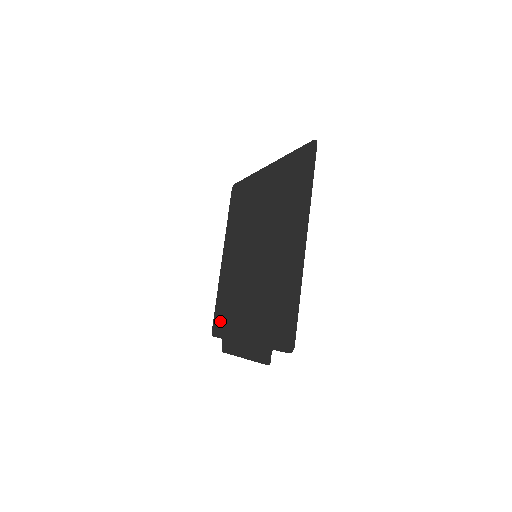
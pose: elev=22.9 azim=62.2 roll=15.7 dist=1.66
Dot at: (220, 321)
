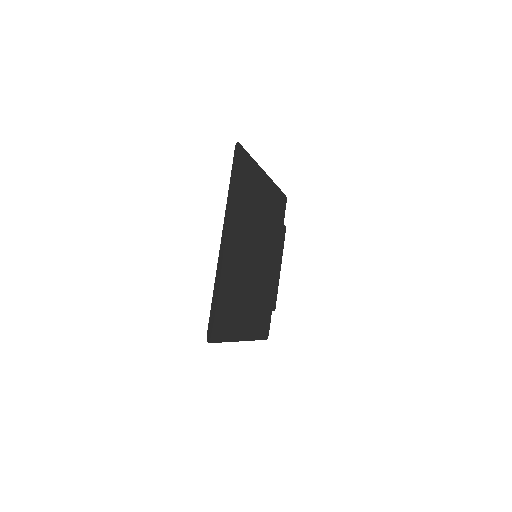
Dot at: (281, 210)
